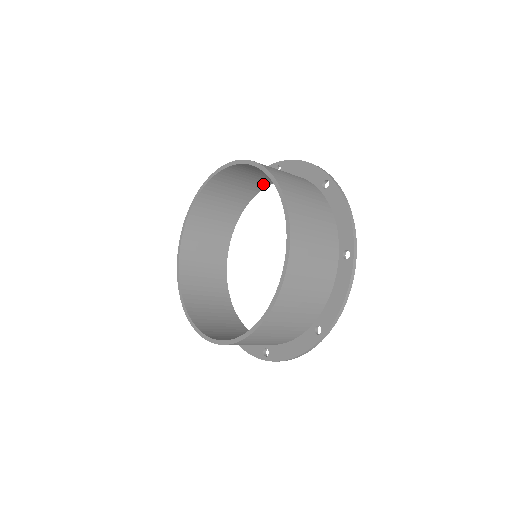
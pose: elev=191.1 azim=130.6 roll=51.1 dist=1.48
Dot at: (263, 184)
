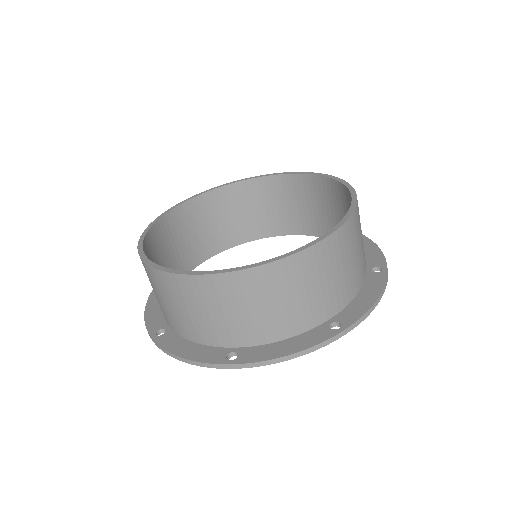
Dot at: (321, 231)
